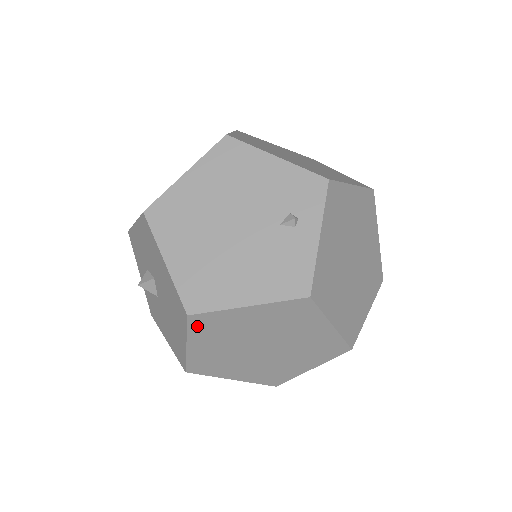
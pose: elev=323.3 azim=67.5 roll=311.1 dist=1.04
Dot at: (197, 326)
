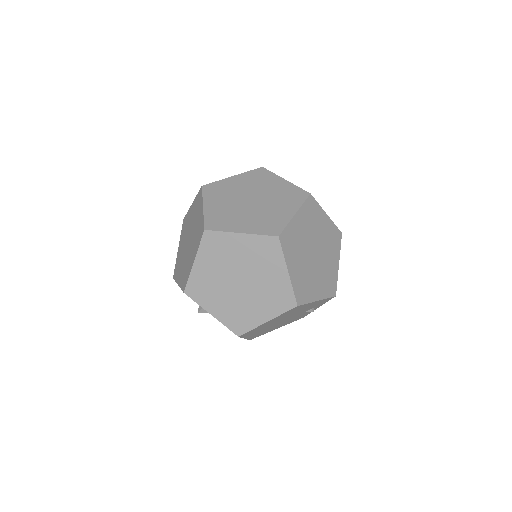
Dot at: occluded
